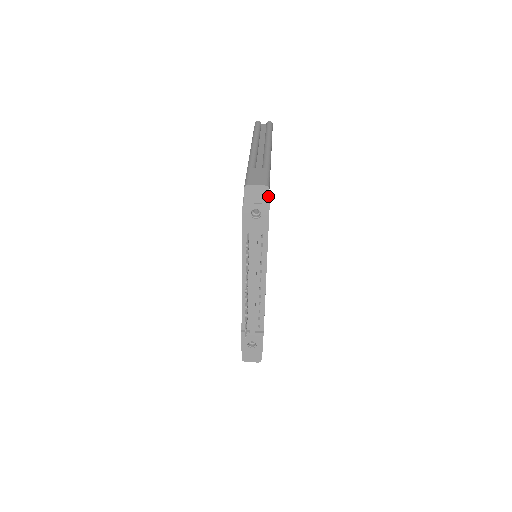
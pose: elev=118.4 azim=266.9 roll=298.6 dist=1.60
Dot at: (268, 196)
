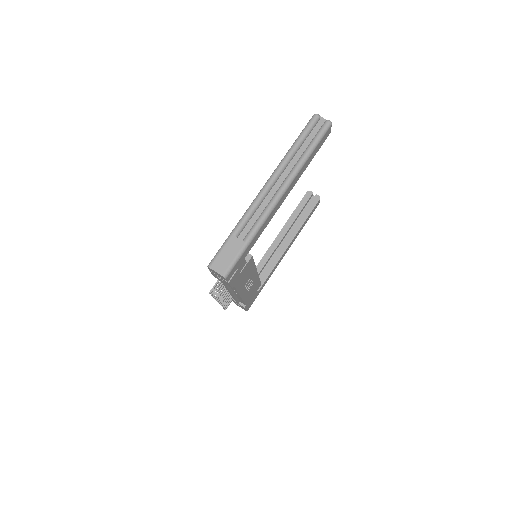
Dot at: (226, 280)
